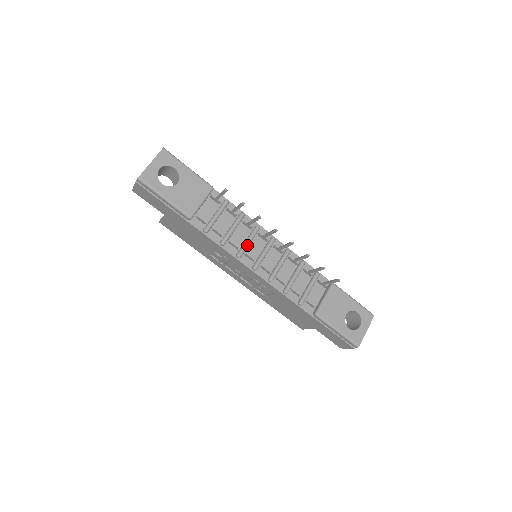
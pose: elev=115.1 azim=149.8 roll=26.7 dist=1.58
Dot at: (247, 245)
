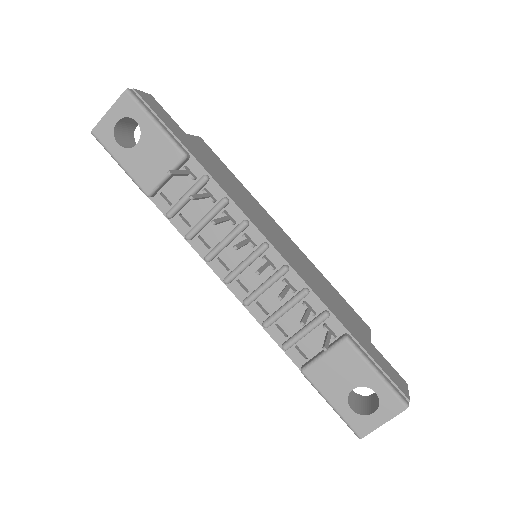
Dot at: (220, 247)
